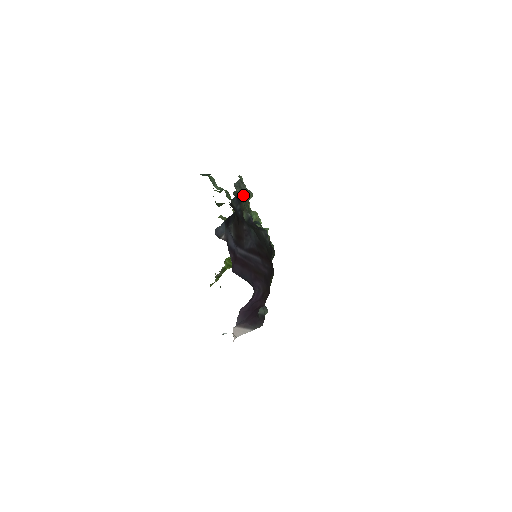
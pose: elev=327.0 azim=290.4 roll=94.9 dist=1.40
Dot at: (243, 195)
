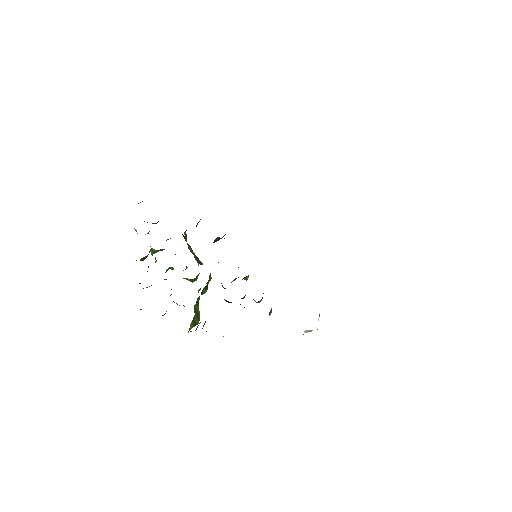
Dot at: occluded
